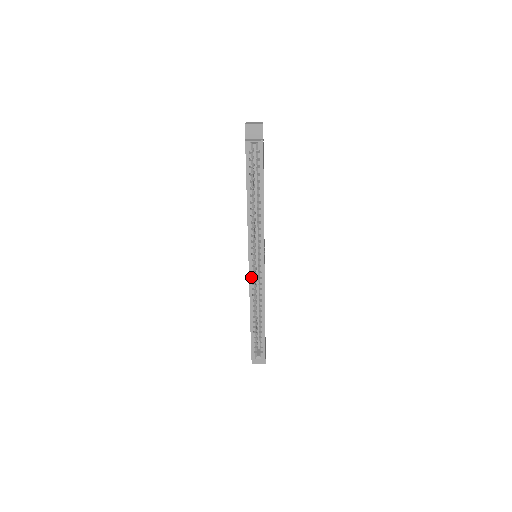
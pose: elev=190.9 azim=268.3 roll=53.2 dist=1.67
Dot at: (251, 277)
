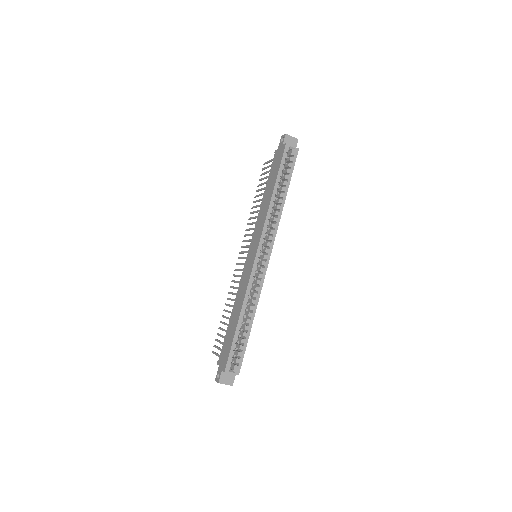
Dot at: (254, 270)
